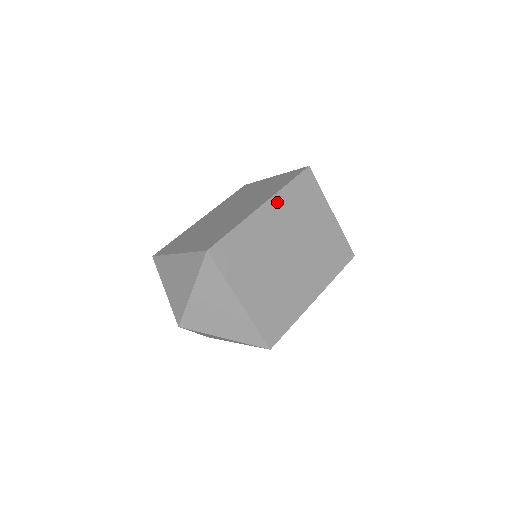
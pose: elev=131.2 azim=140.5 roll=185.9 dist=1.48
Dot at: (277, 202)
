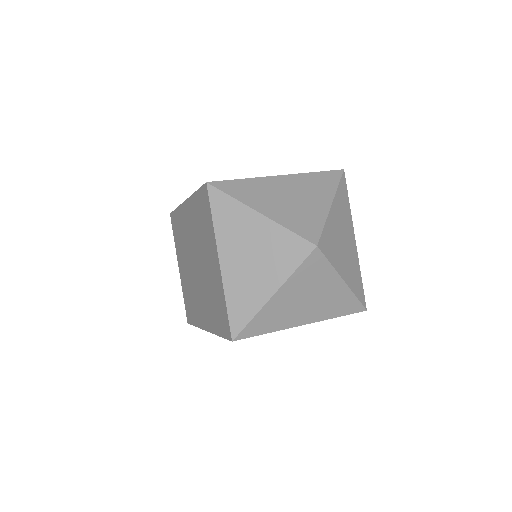
Dot at: occluded
